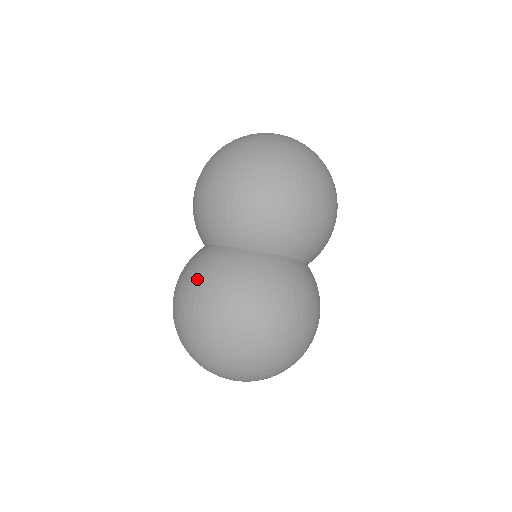
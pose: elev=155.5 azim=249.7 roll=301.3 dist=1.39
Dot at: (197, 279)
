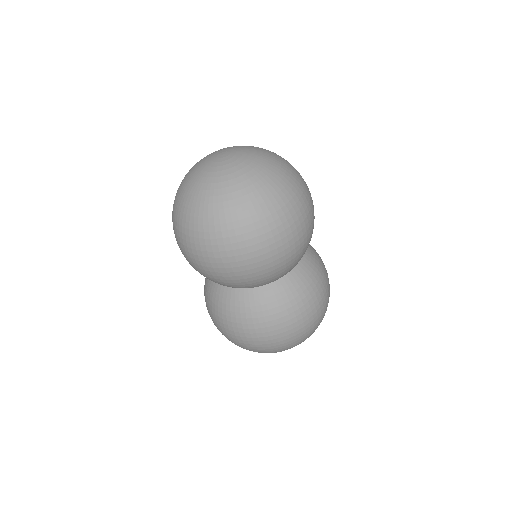
Dot at: (274, 322)
